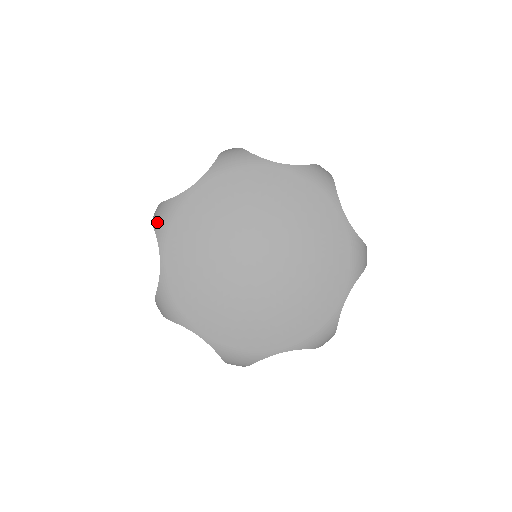
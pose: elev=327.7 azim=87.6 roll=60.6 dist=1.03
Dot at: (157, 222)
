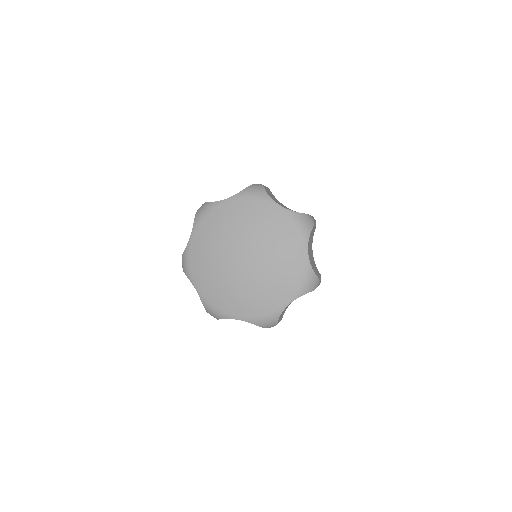
Dot at: (198, 213)
